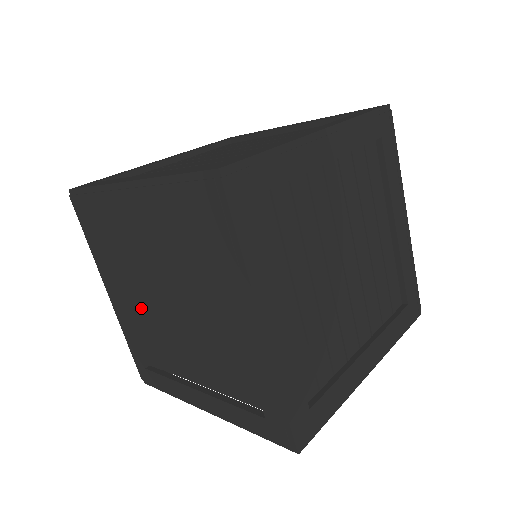
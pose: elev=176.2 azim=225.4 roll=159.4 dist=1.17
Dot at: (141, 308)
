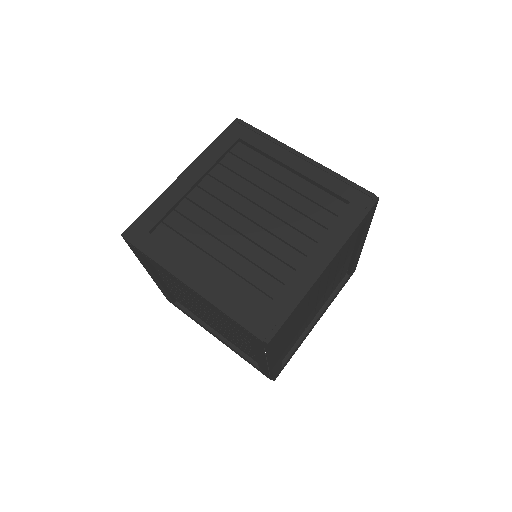
Dot at: (221, 332)
